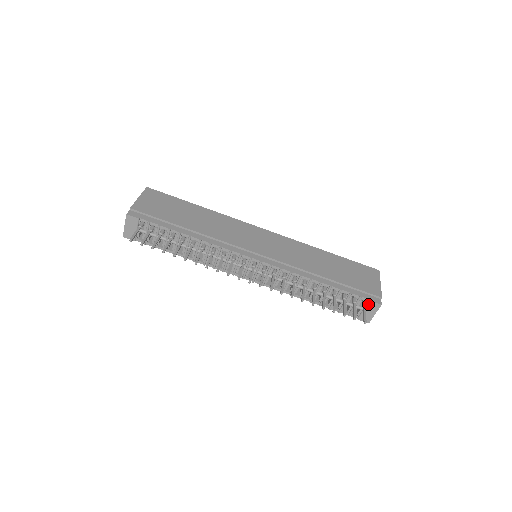
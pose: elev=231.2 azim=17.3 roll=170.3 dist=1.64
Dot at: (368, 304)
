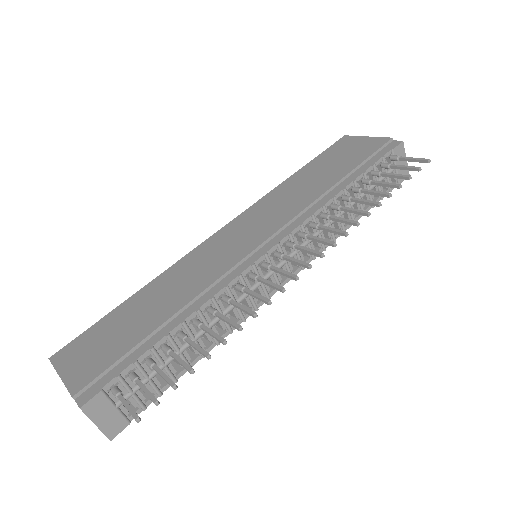
Dot at: occluded
